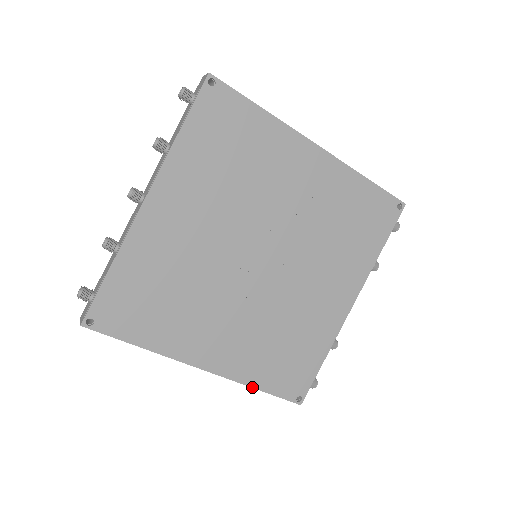
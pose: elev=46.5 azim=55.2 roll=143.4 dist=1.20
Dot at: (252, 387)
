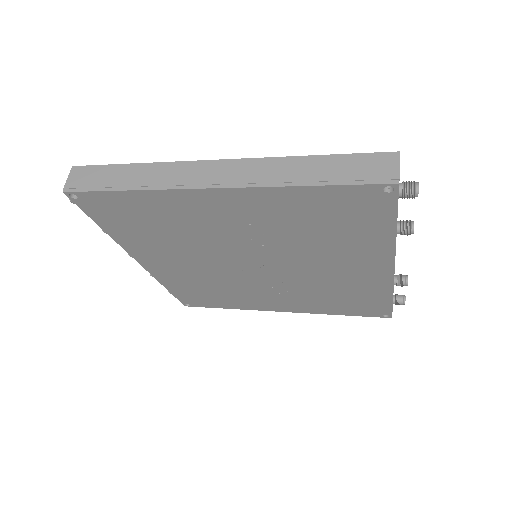
Dot at: (332, 314)
